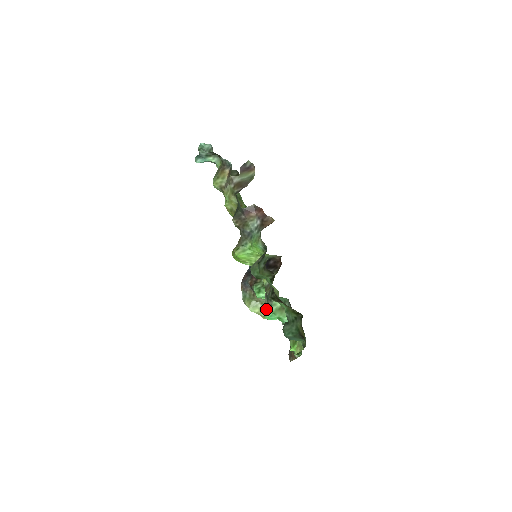
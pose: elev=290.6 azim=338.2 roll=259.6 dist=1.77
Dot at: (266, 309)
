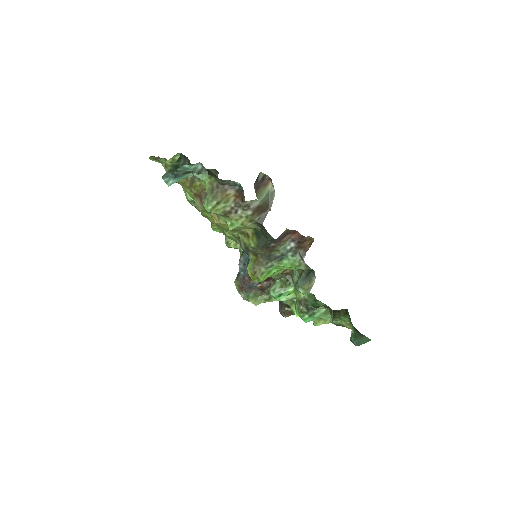
Dot at: (305, 316)
